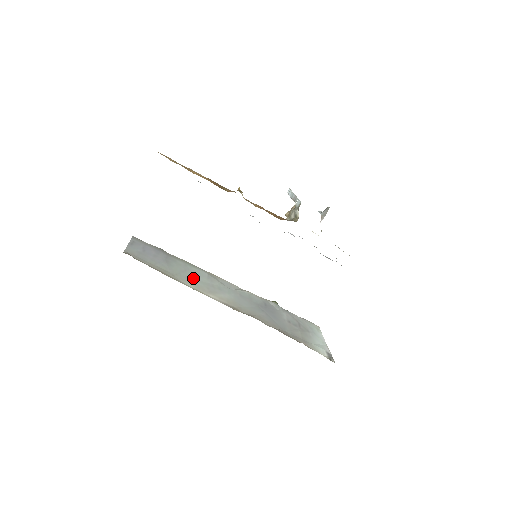
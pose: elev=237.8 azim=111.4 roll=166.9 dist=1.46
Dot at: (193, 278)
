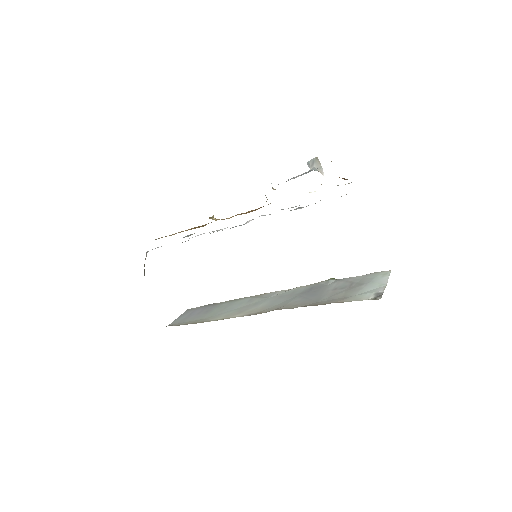
Dot at: (229, 310)
